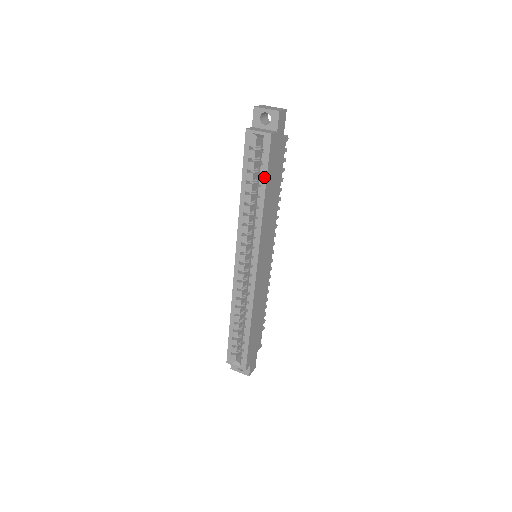
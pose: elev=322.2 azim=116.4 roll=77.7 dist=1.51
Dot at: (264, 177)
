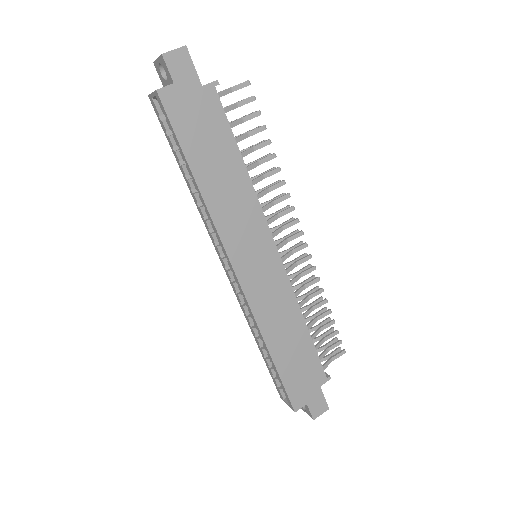
Dot at: (181, 151)
